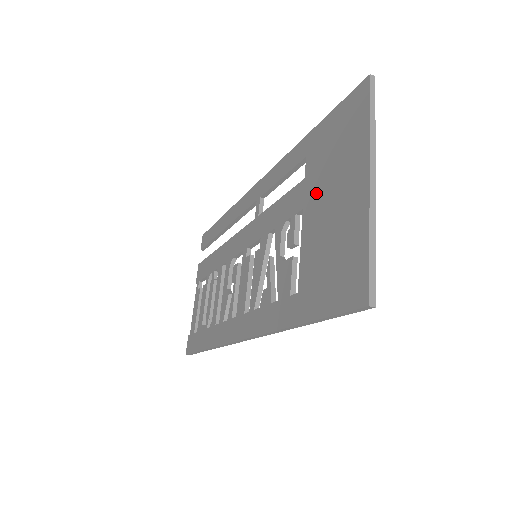
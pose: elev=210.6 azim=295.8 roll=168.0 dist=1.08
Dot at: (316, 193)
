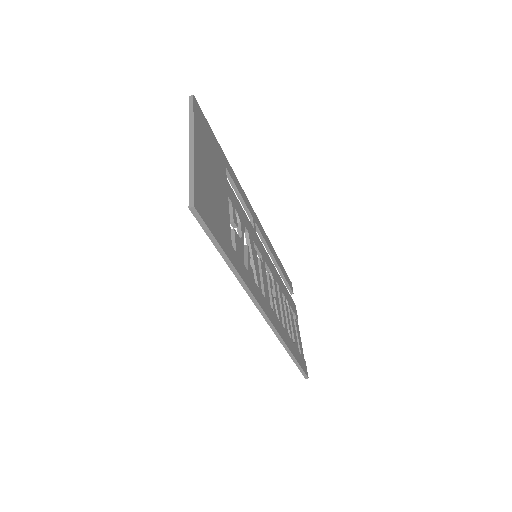
Dot at: occluded
